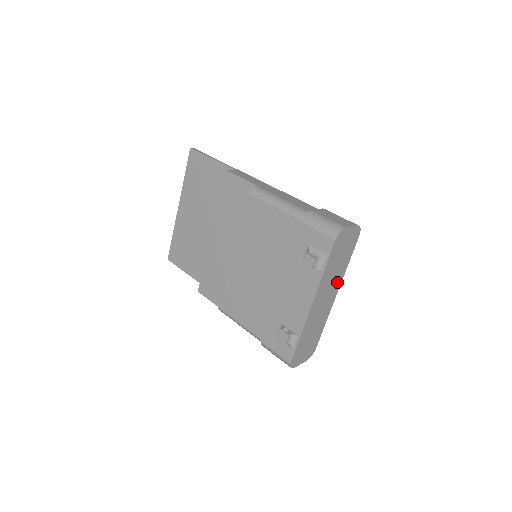
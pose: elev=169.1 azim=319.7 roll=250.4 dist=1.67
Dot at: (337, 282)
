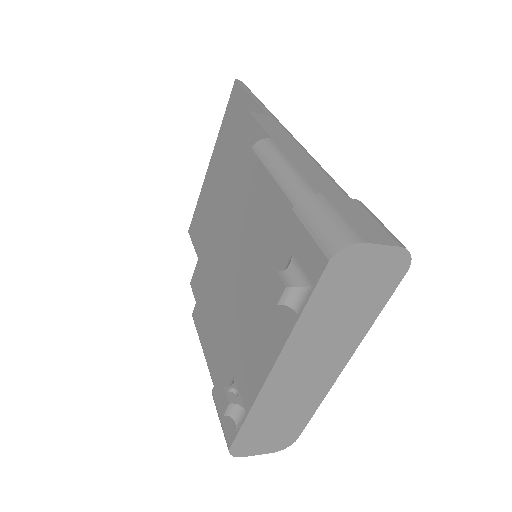
Dot at: (345, 344)
